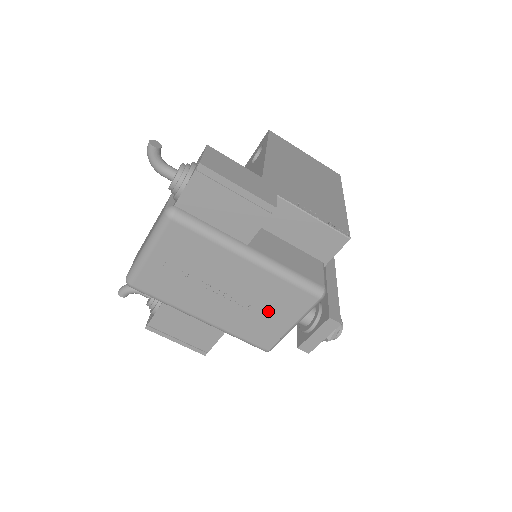
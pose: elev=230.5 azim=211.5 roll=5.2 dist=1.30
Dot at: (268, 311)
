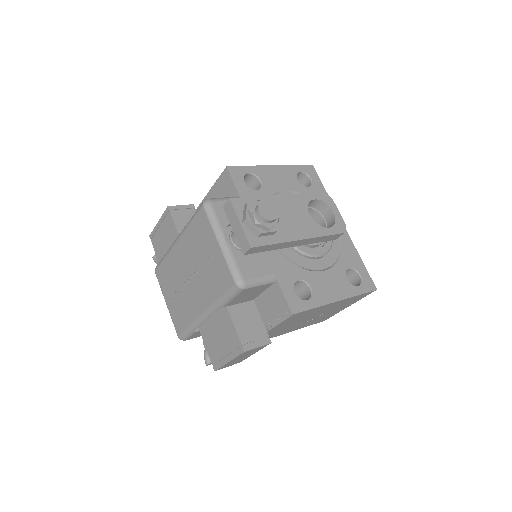
Dot at: (205, 255)
